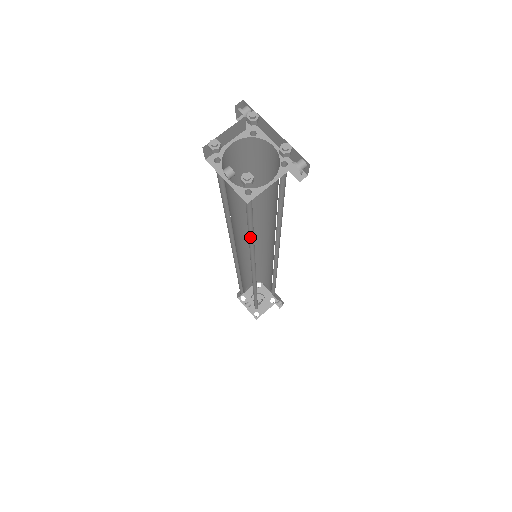
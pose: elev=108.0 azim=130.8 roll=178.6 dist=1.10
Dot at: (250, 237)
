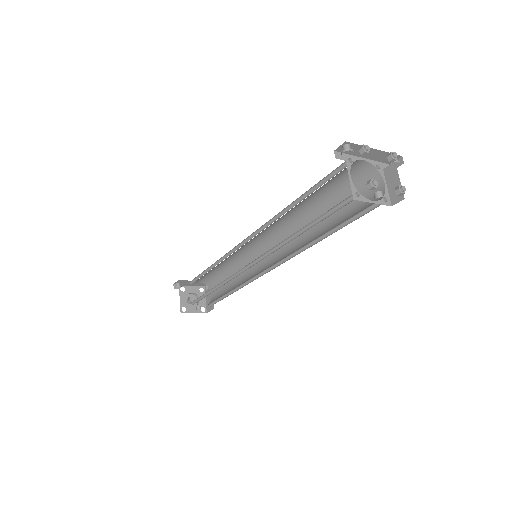
Dot at: (321, 236)
